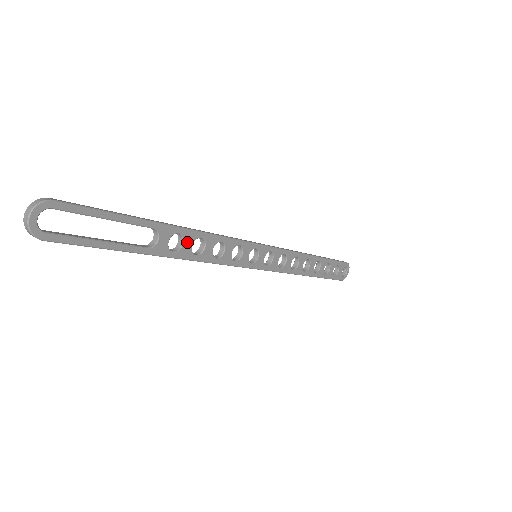
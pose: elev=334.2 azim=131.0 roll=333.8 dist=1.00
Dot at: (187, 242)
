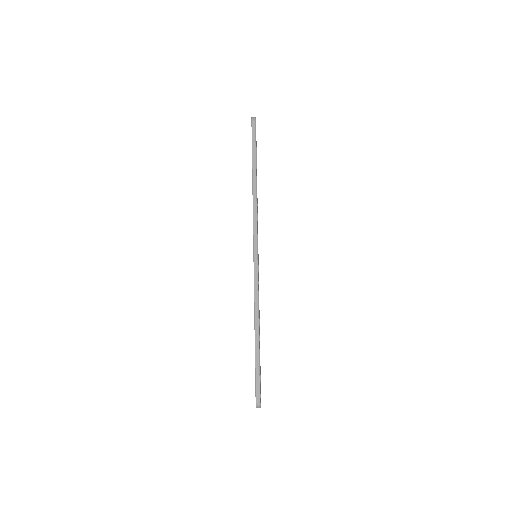
Dot at: occluded
